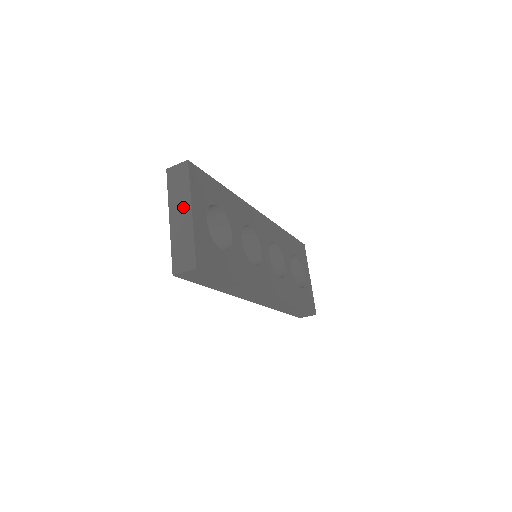
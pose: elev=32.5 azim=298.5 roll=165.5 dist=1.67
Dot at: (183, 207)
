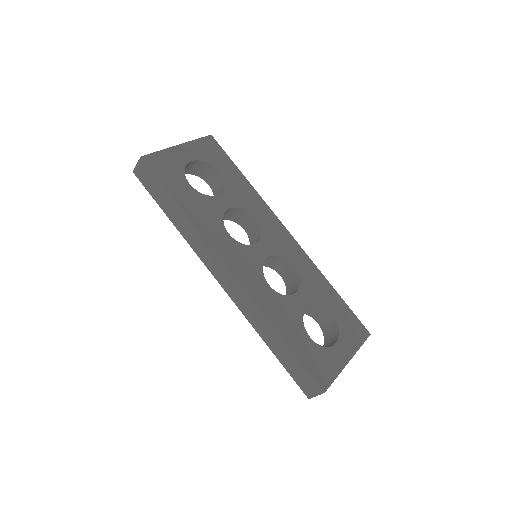
Dot at: occluded
